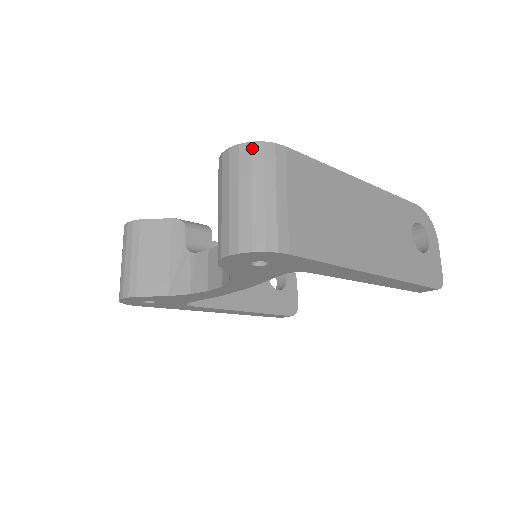
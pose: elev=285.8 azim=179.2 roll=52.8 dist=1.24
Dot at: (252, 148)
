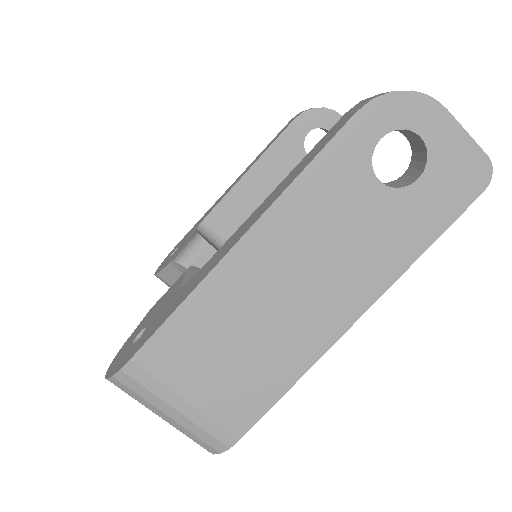
Dot at: (115, 384)
